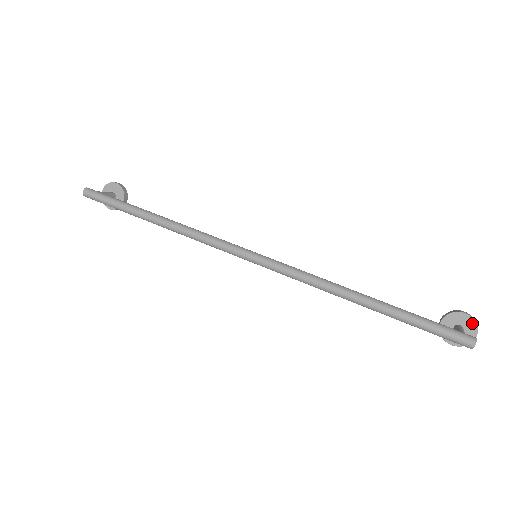
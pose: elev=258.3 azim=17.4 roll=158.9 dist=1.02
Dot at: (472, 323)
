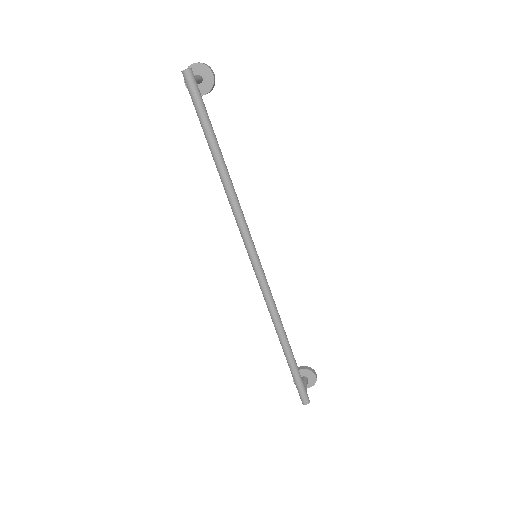
Dot at: (313, 382)
